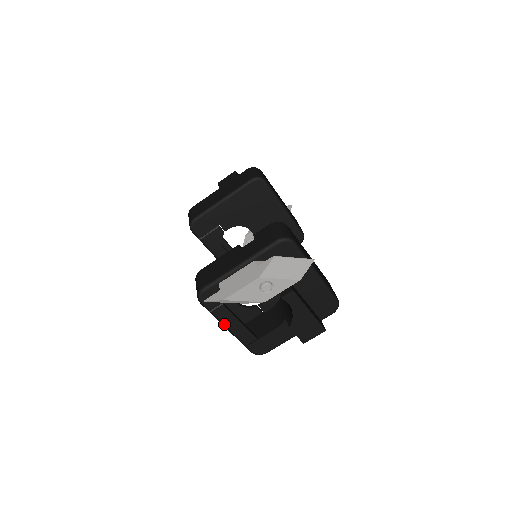
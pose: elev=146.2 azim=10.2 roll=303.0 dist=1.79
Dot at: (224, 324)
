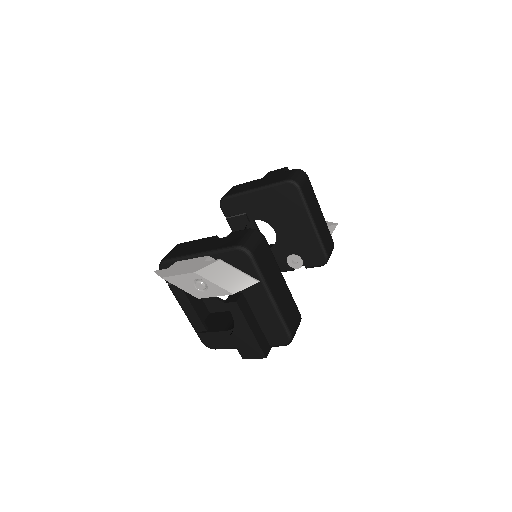
Dot at: (179, 302)
